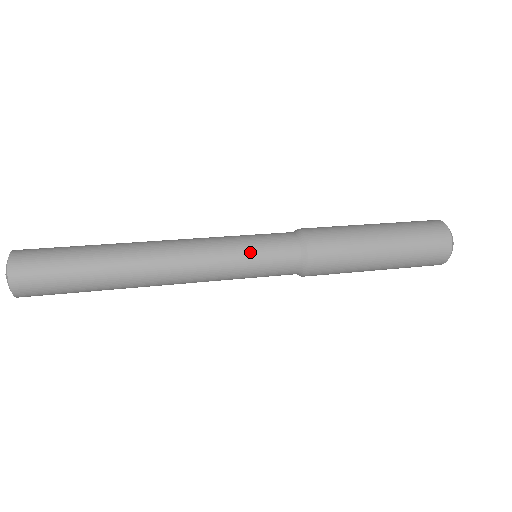
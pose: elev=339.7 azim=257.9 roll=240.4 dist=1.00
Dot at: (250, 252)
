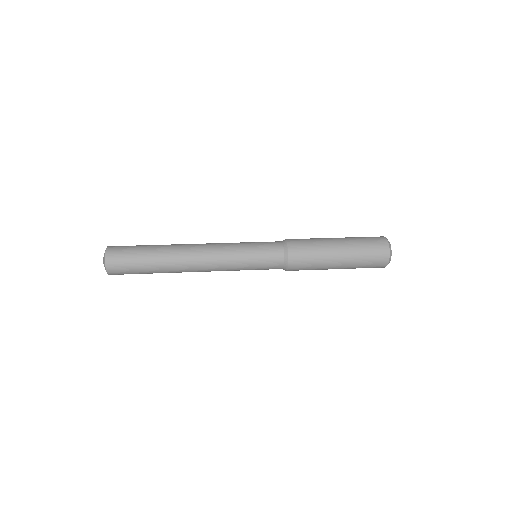
Dot at: (250, 247)
